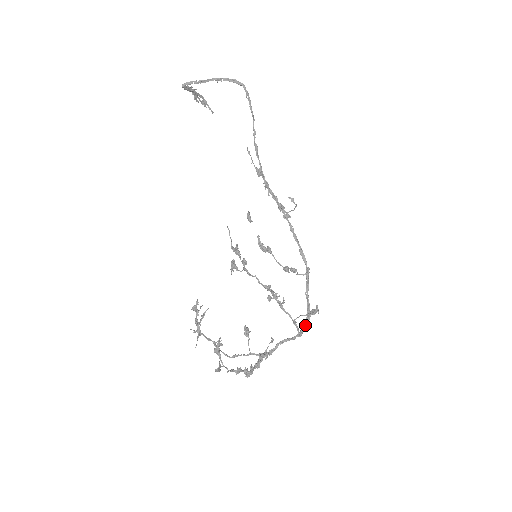
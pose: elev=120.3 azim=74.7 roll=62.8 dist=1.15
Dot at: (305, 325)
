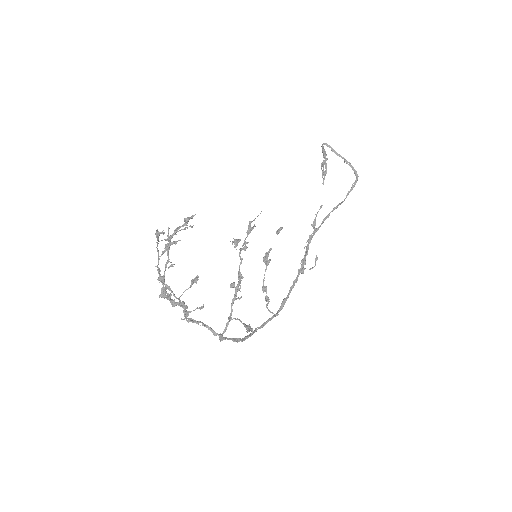
Dot at: (232, 339)
